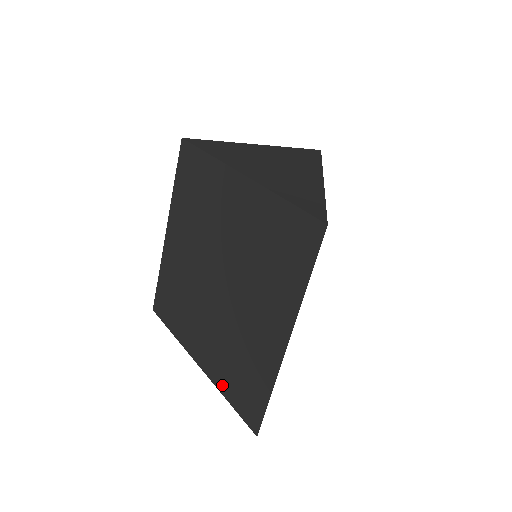
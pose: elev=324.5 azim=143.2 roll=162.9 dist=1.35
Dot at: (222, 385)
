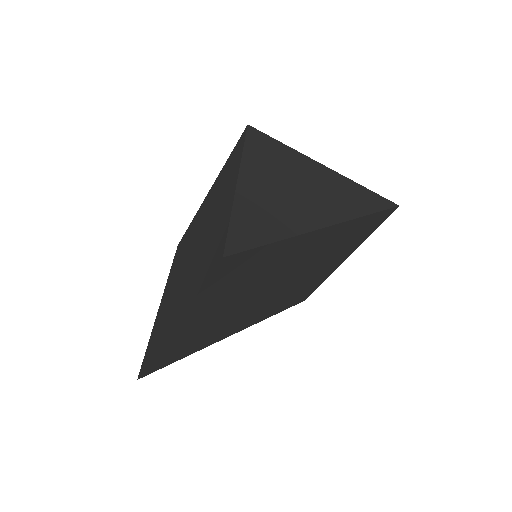
Dot at: (154, 329)
